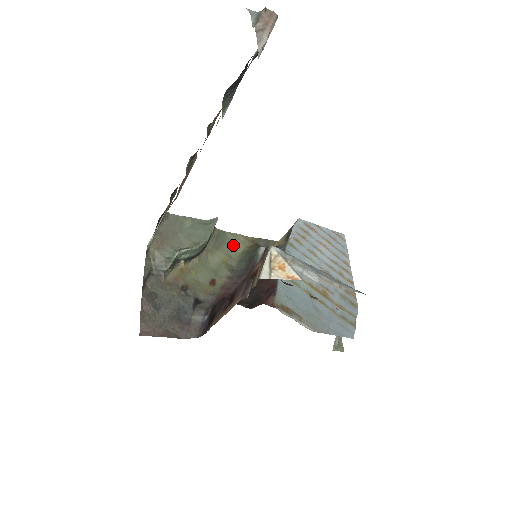
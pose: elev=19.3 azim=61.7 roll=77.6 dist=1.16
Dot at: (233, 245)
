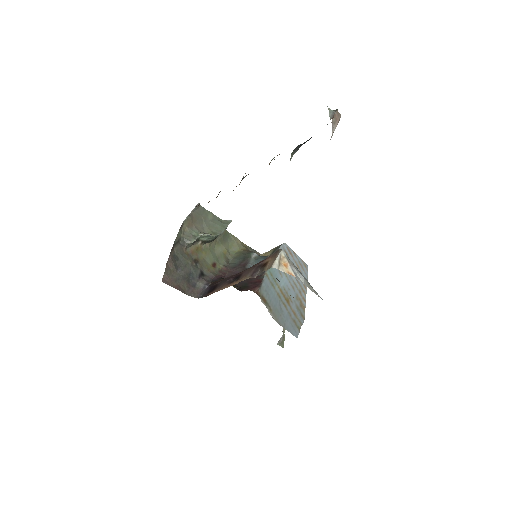
Dot at: (232, 245)
